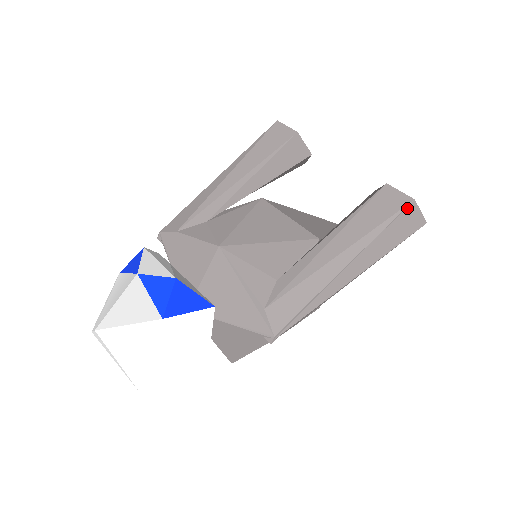
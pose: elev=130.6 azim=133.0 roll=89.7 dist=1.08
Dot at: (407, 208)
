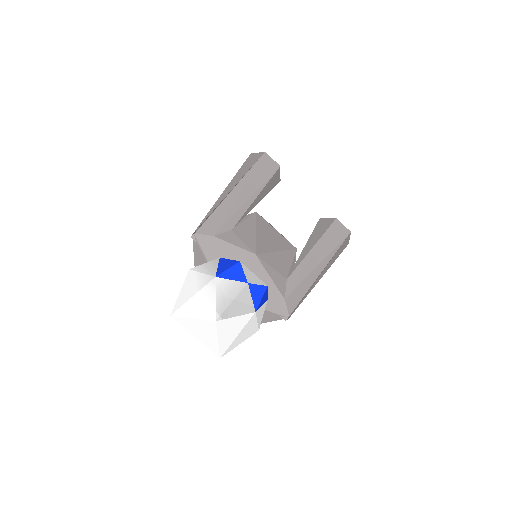
Dot at: (347, 237)
